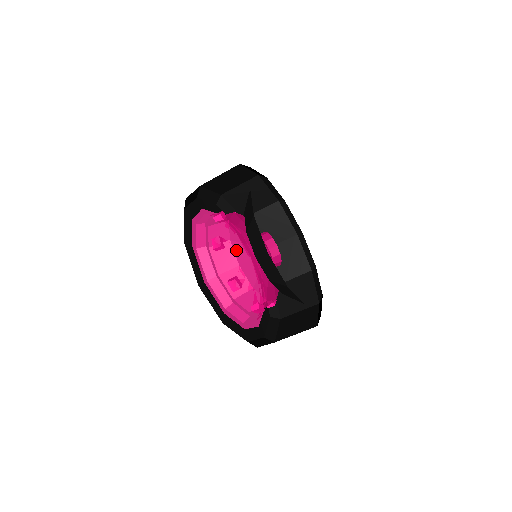
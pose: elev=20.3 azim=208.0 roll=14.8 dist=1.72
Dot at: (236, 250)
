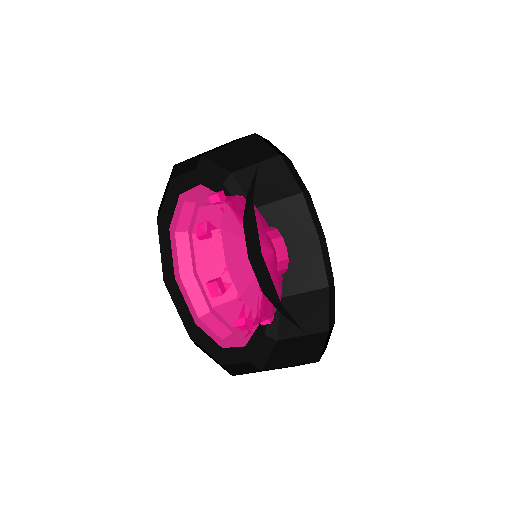
Dot at: (226, 243)
